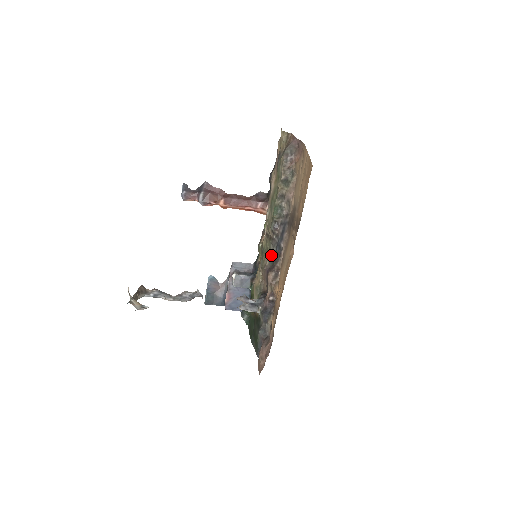
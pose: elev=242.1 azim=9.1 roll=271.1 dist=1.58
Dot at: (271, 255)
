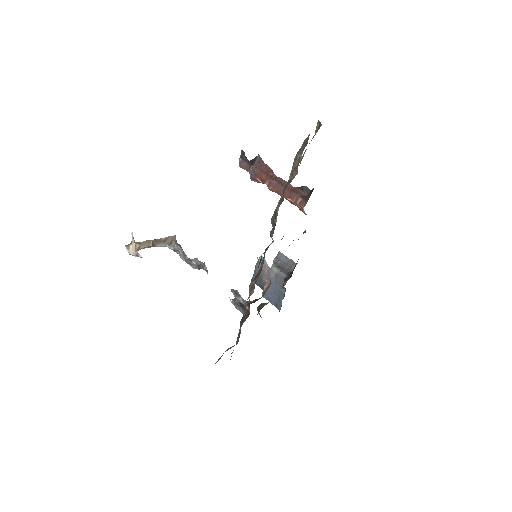
Dot at: (262, 262)
